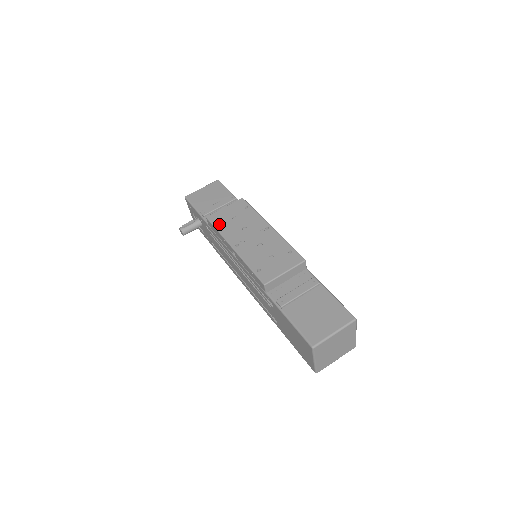
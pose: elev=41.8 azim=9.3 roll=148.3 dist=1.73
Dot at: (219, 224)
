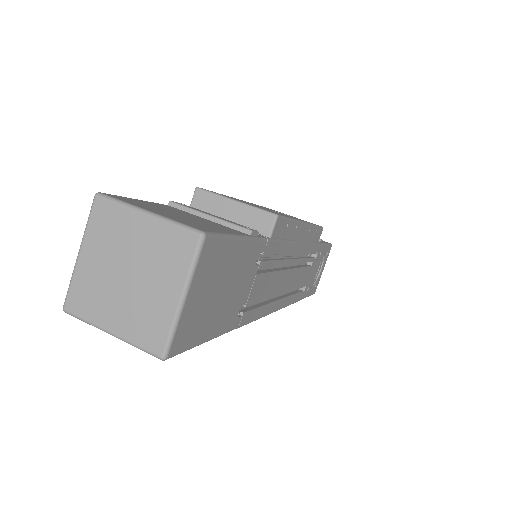
Dot at: occluded
